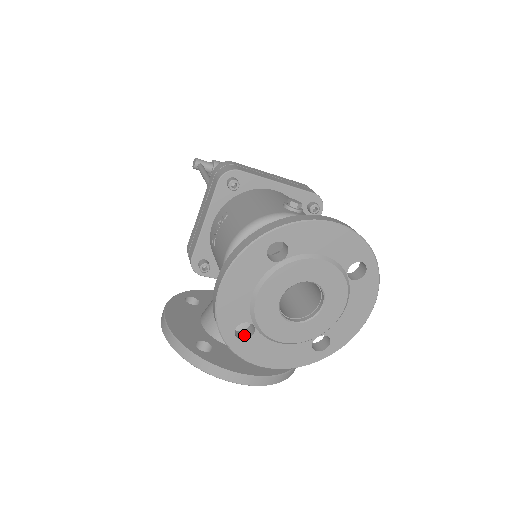
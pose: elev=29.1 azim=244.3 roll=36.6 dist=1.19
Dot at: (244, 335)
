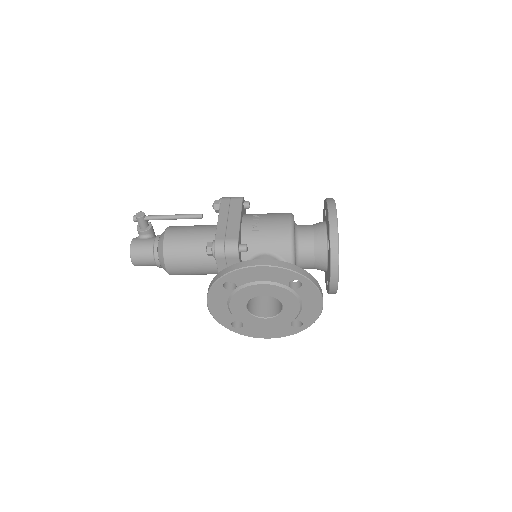
Dot at: occluded
